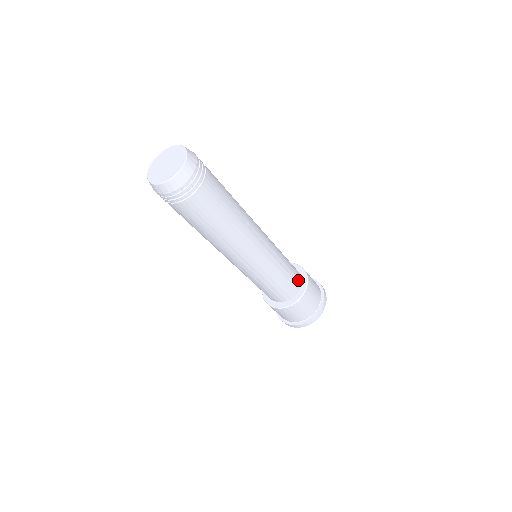
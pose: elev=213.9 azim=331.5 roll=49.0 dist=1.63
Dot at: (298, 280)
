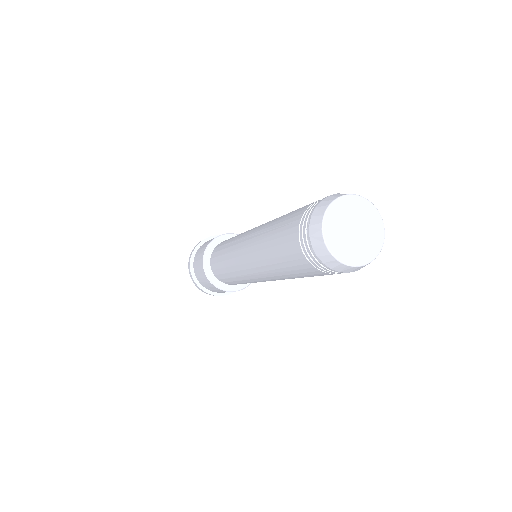
Dot at: occluded
